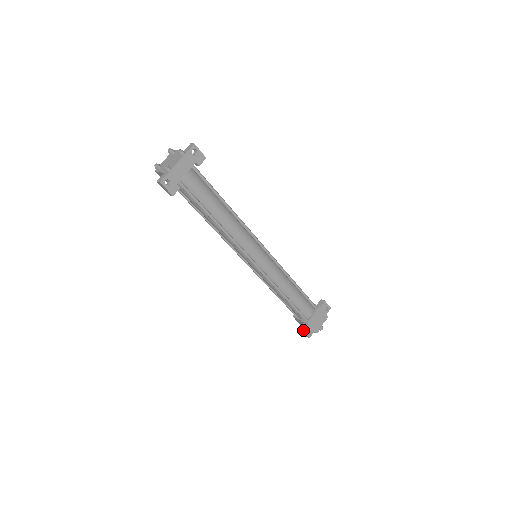
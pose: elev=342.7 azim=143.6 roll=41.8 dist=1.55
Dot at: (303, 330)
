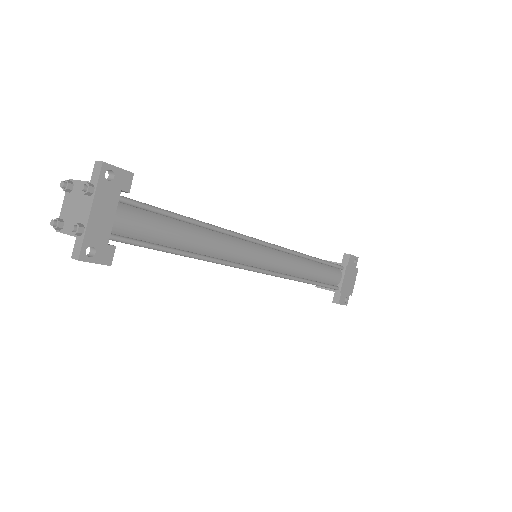
Dot at: (338, 303)
